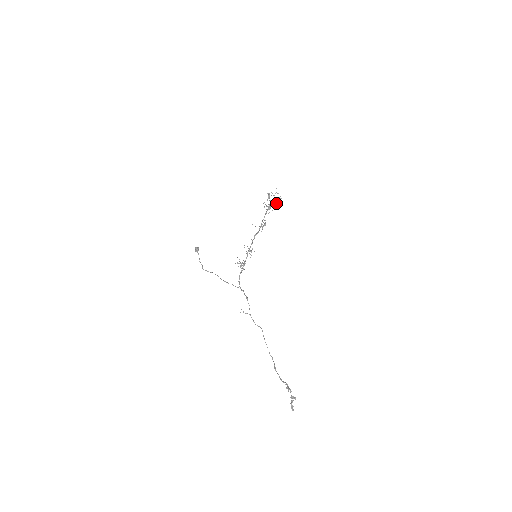
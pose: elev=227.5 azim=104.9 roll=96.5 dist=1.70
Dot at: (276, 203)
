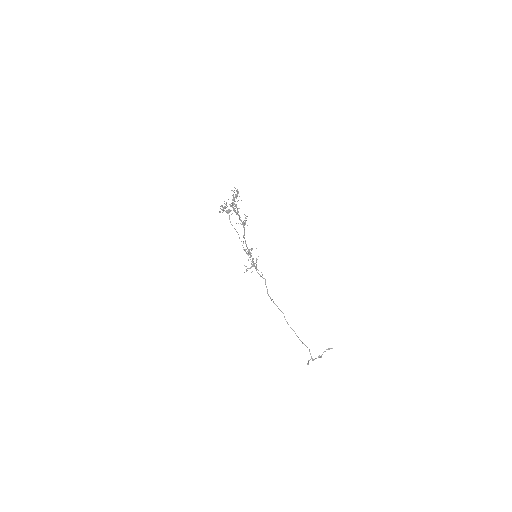
Dot at: occluded
